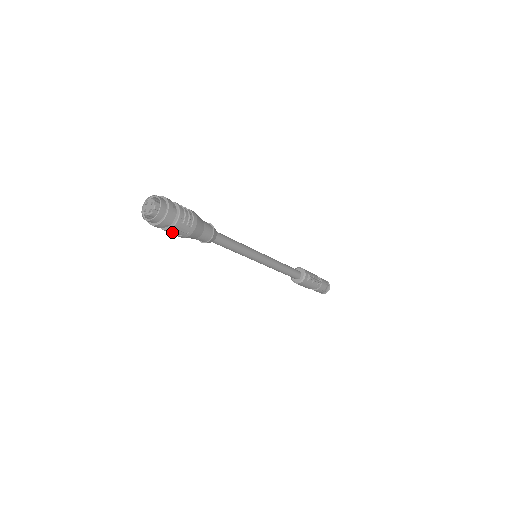
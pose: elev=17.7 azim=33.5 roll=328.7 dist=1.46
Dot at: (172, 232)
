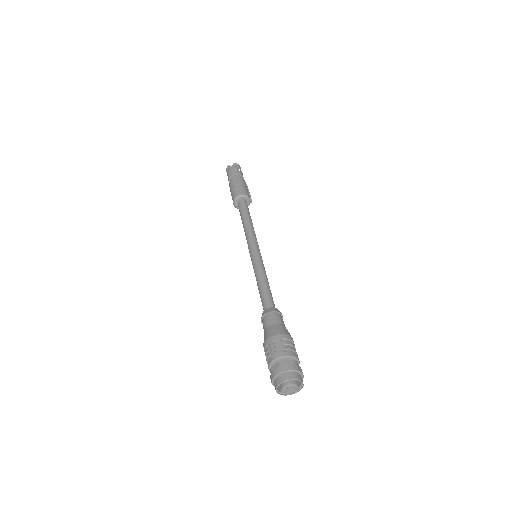
Dot at: occluded
